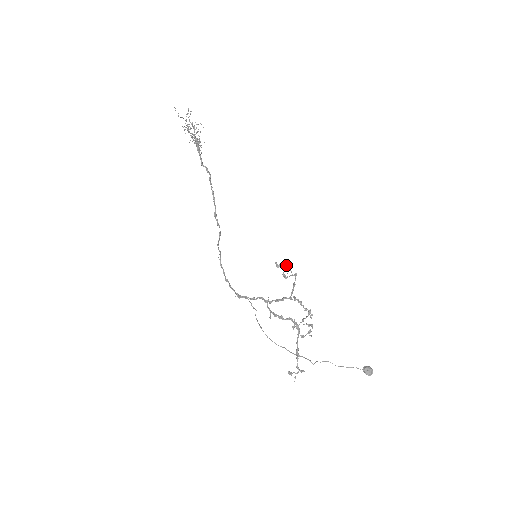
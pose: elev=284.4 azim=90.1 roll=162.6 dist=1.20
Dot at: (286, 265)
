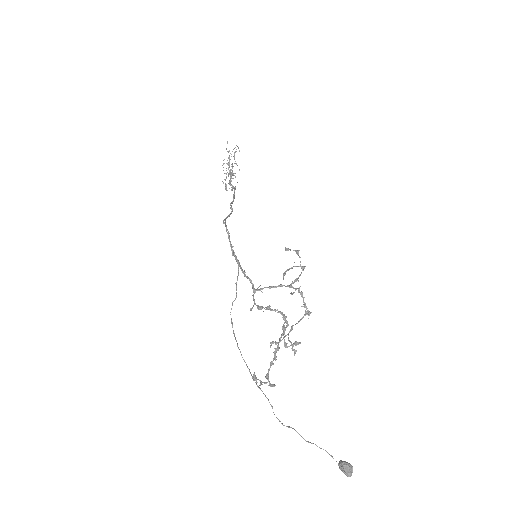
Dot at: (297, 252)
